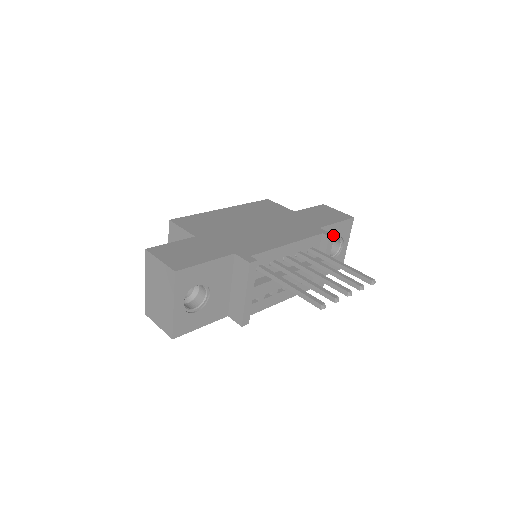
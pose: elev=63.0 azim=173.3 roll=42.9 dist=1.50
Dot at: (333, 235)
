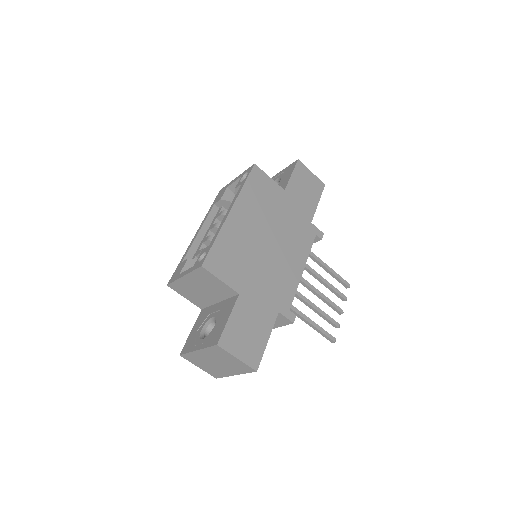
Dot at: occluded
